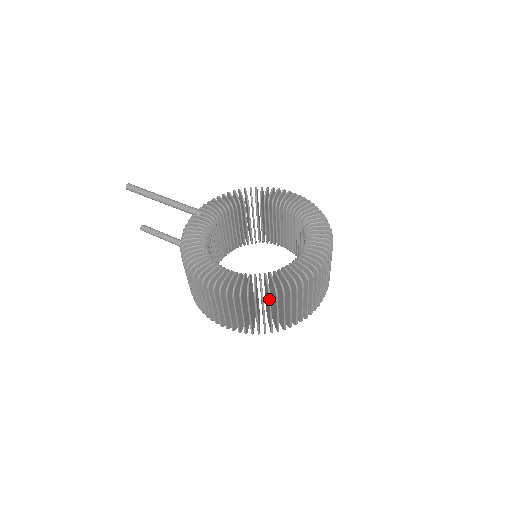
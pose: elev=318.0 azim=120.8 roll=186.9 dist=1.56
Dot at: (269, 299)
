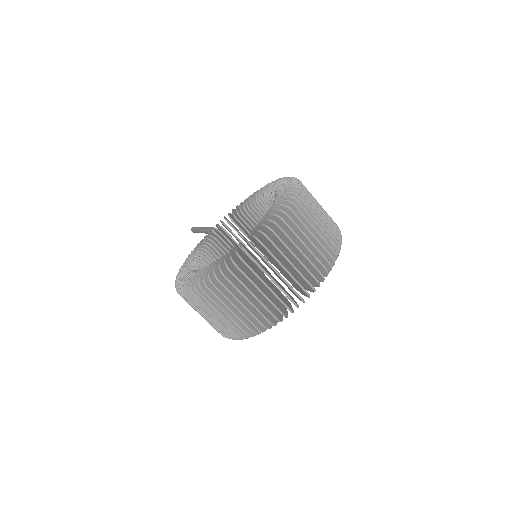
Dot at: occluded
